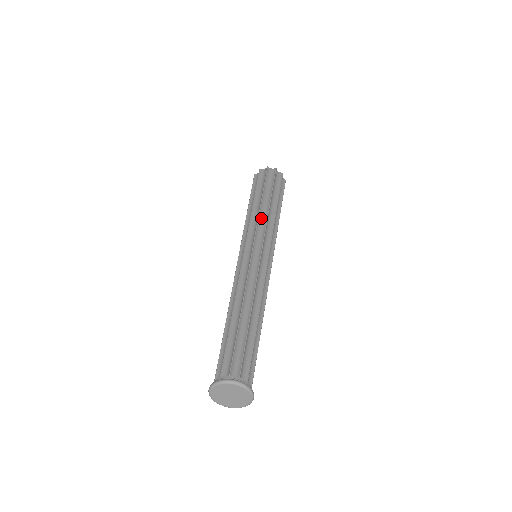
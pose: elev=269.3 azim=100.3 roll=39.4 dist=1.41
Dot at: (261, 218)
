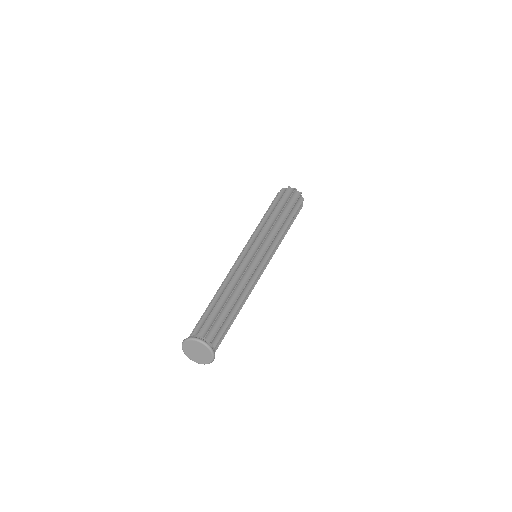
Dot at: (267, 226)
